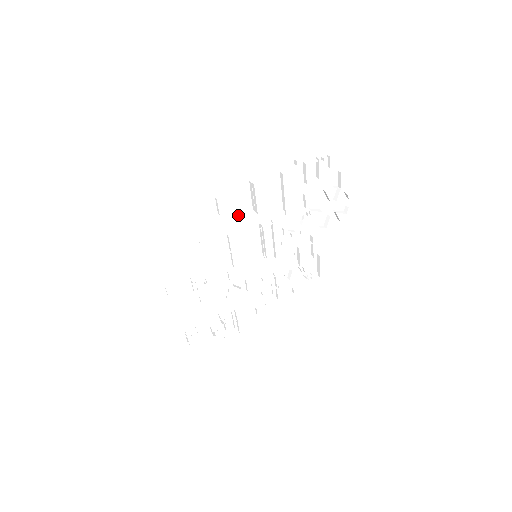
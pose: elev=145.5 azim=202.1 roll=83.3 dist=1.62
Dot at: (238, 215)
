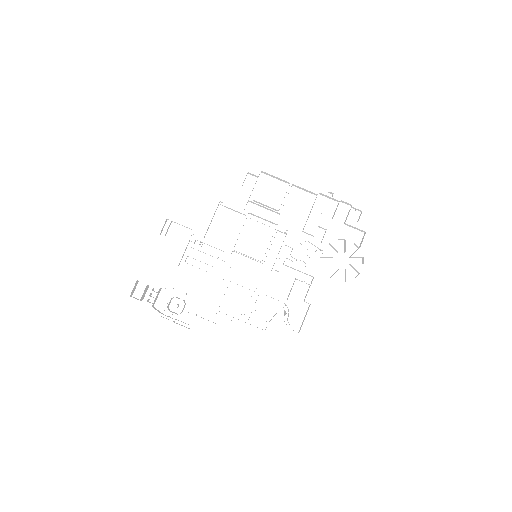
Dot at: (265, 205)
